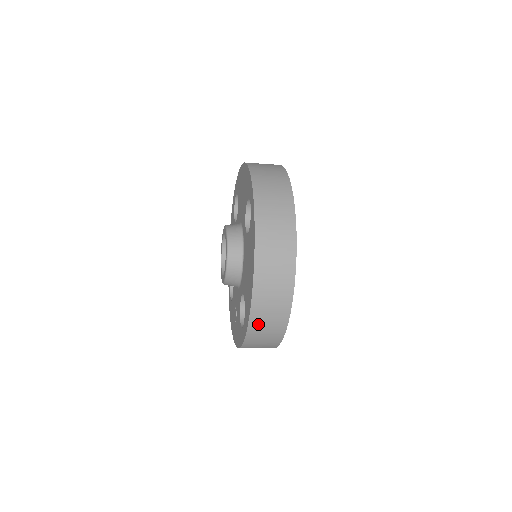
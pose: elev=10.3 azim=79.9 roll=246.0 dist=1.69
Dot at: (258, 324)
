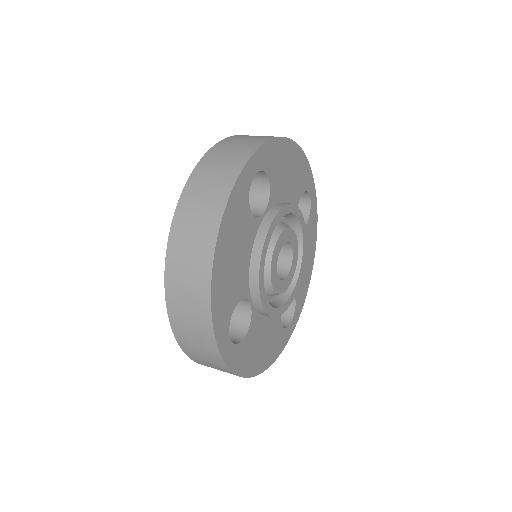
Dot at: (179, 318)
